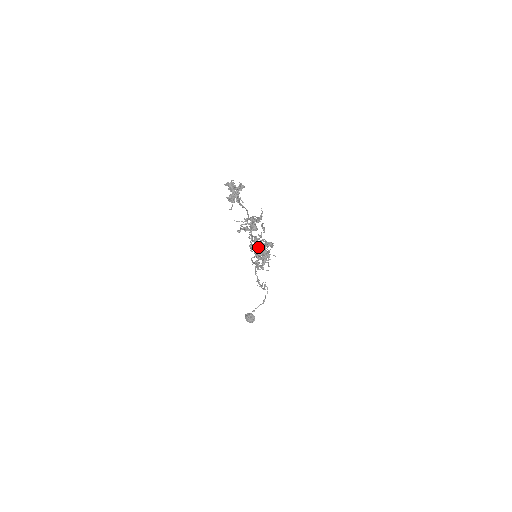
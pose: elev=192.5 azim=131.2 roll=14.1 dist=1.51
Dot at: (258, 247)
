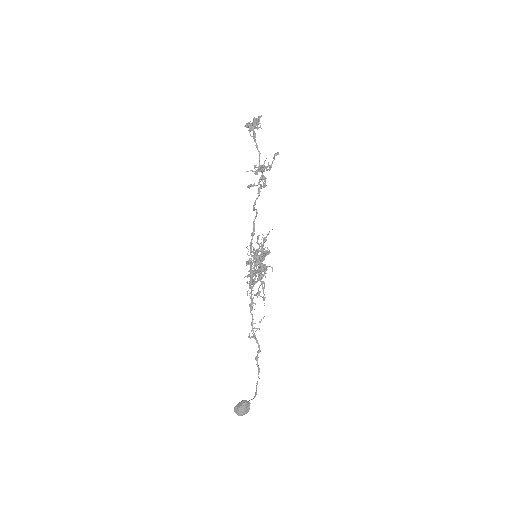
Dot at: (255, 256)
